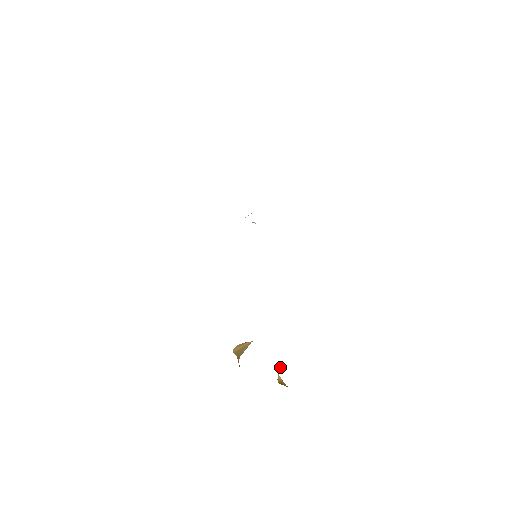
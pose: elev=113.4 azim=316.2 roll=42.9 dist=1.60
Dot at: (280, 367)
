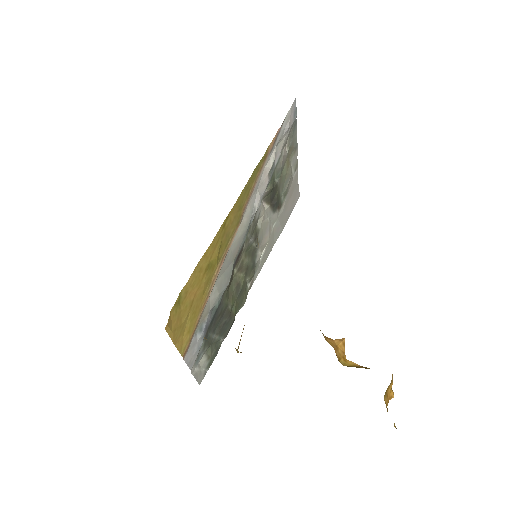
Dot at: (335, 343)
